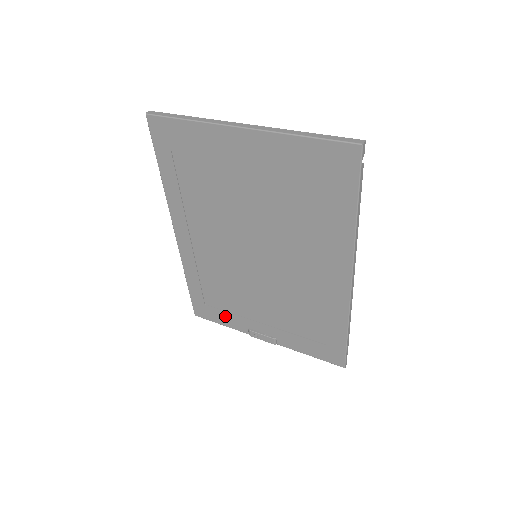
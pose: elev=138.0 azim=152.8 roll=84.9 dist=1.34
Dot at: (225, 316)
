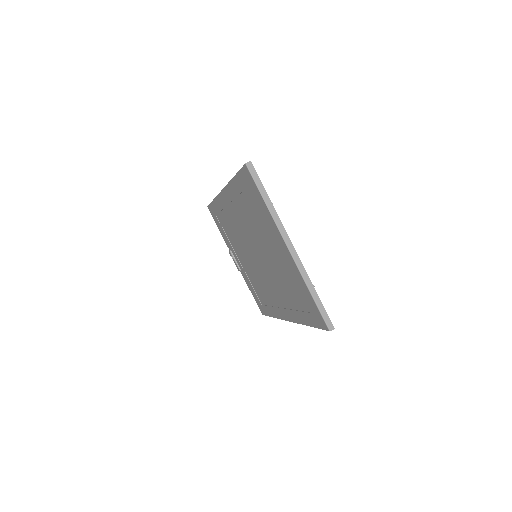
Dot at: (223, 232)
